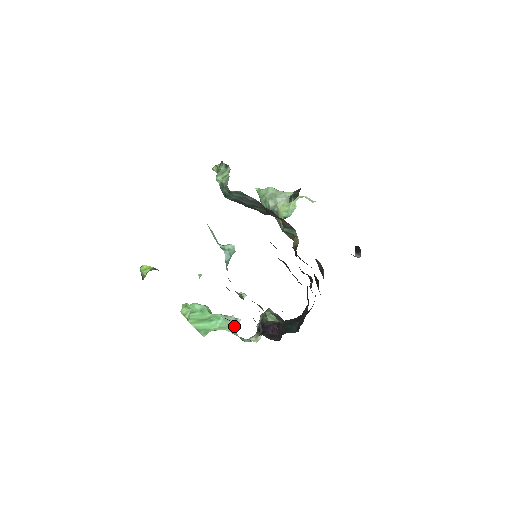
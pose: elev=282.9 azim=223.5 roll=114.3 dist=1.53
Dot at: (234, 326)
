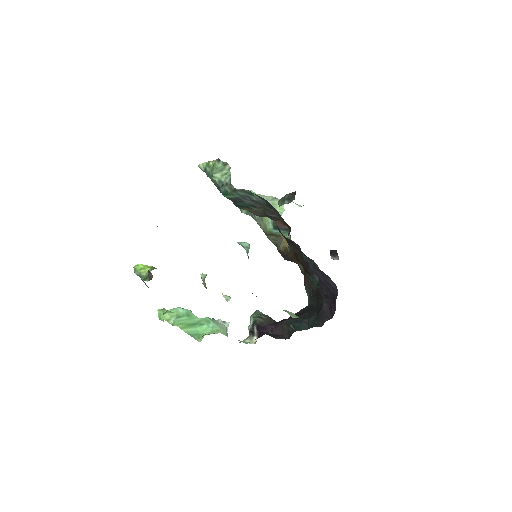
Dot at: (226, 329)
